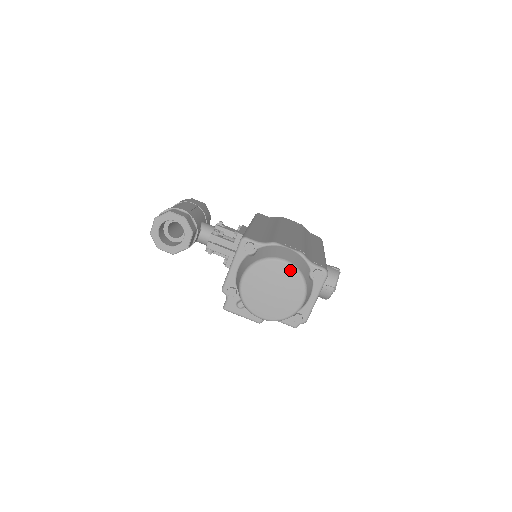
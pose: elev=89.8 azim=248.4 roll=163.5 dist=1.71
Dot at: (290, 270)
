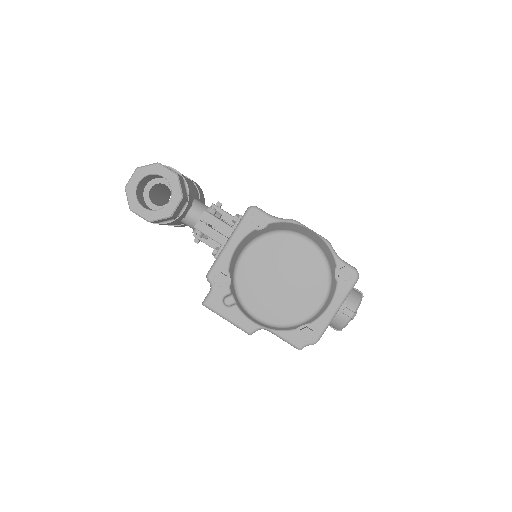
Dot at: (313, 253)
